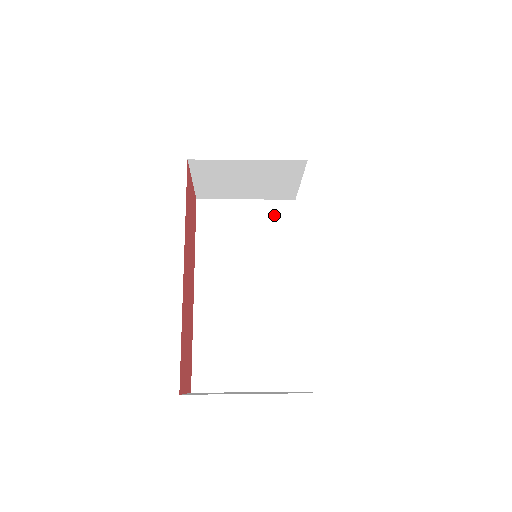
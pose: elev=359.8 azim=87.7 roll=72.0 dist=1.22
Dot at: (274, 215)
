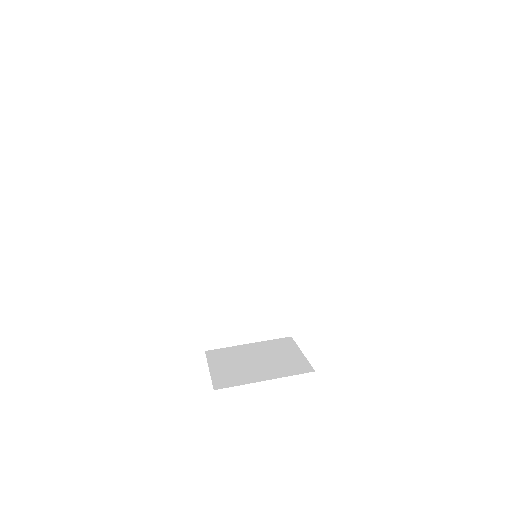
Dot at: (262, 191)
